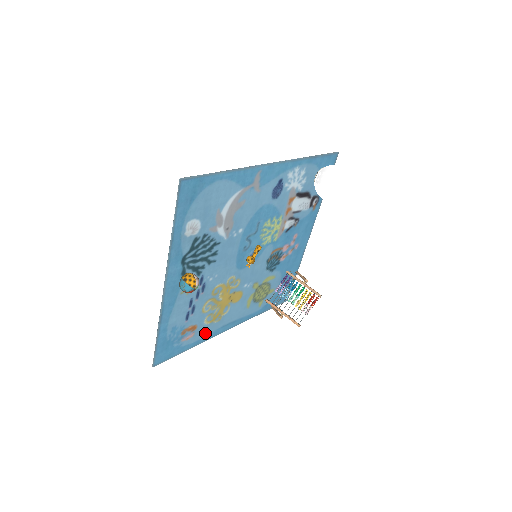
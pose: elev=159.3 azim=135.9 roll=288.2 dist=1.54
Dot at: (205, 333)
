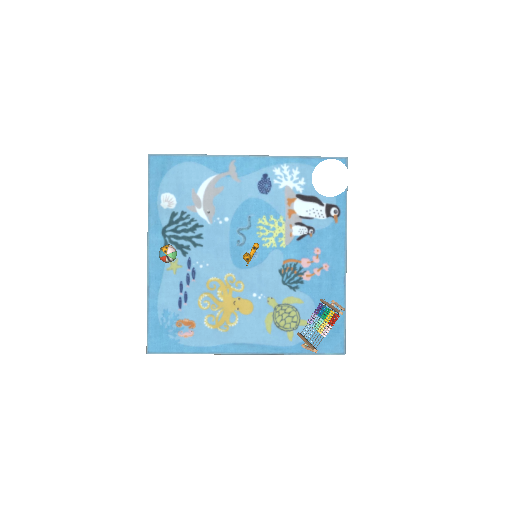
Dot at: (210, 341)
